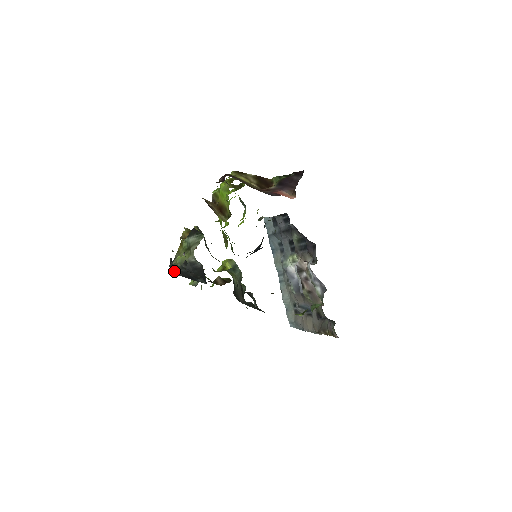
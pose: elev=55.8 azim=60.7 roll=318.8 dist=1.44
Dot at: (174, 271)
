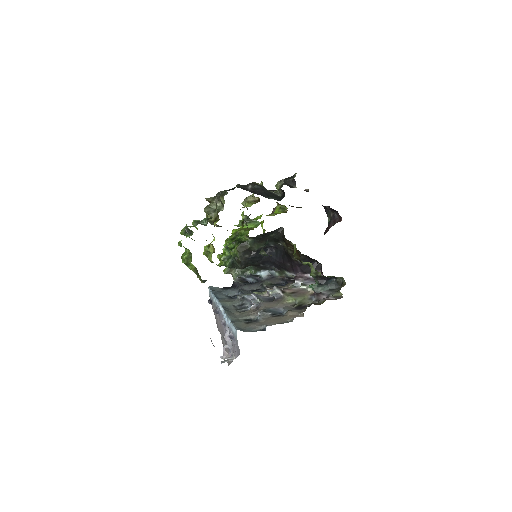
Dot at: (242, 187)
